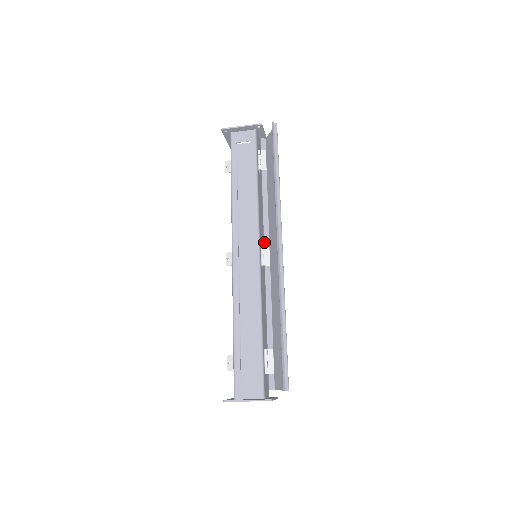
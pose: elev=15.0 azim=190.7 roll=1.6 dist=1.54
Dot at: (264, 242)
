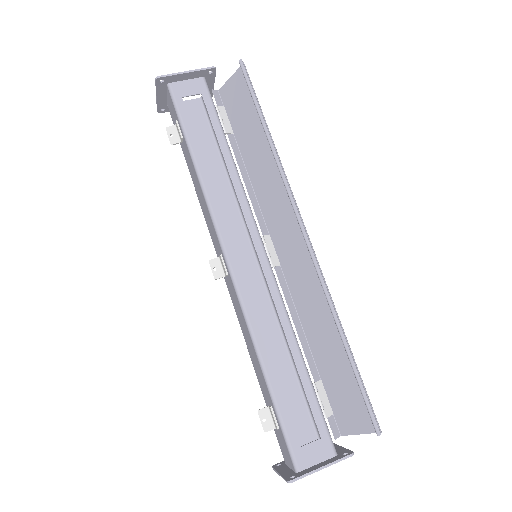
Dot at: (263, 234)
